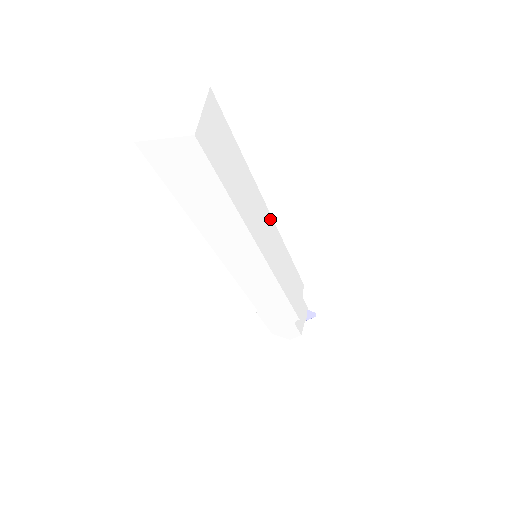
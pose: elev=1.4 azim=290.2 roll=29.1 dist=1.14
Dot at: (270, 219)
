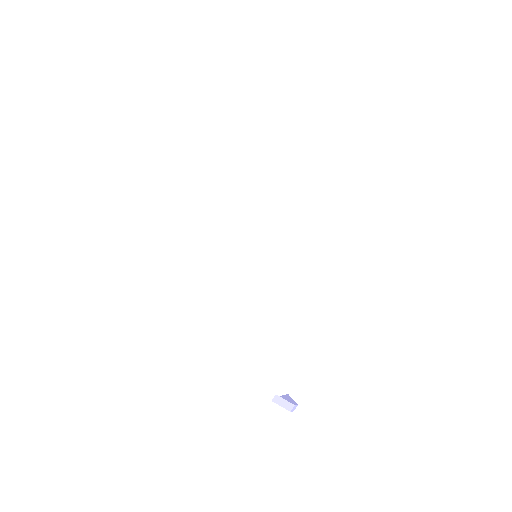
Dot at: (275, 225)
